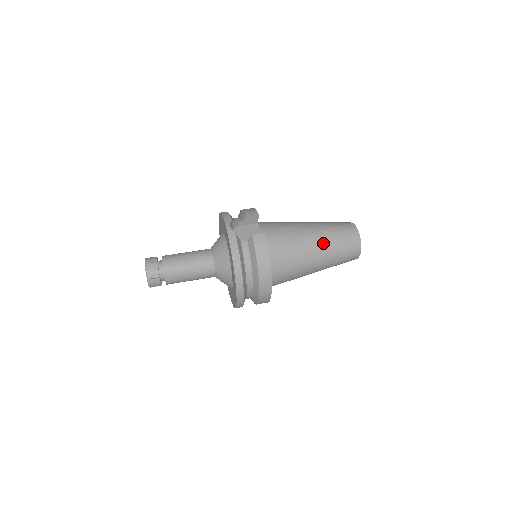
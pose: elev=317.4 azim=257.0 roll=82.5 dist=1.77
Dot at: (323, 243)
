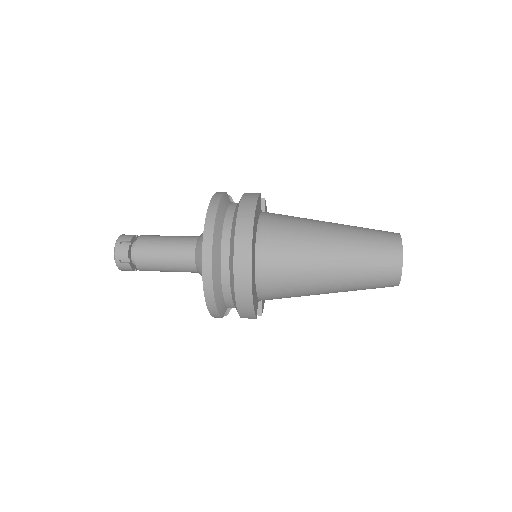
Dot at: (342, 228)
